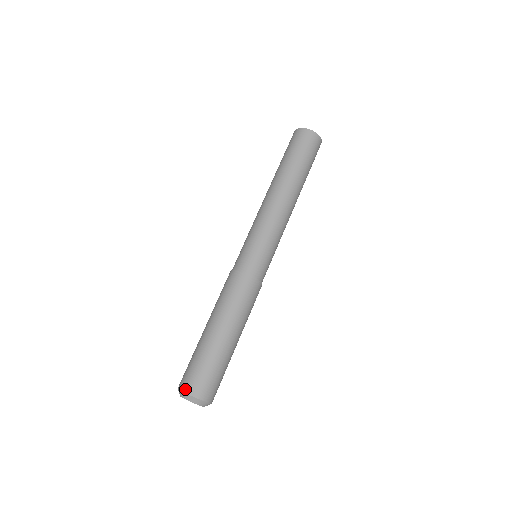
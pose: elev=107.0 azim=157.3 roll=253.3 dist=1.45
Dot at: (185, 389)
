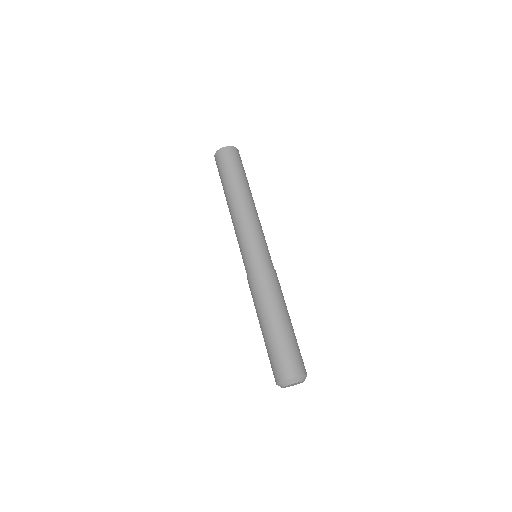
Dot at: (297, 374)
